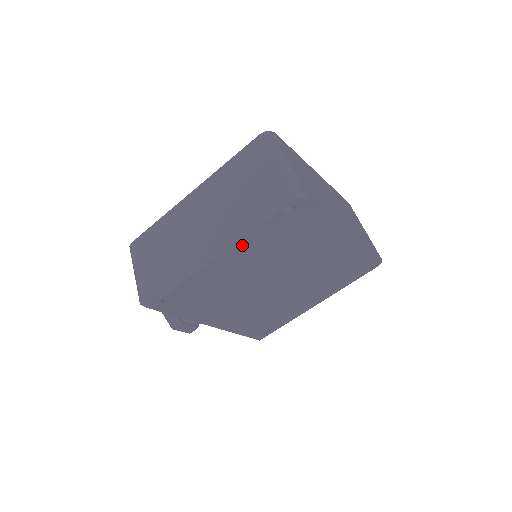
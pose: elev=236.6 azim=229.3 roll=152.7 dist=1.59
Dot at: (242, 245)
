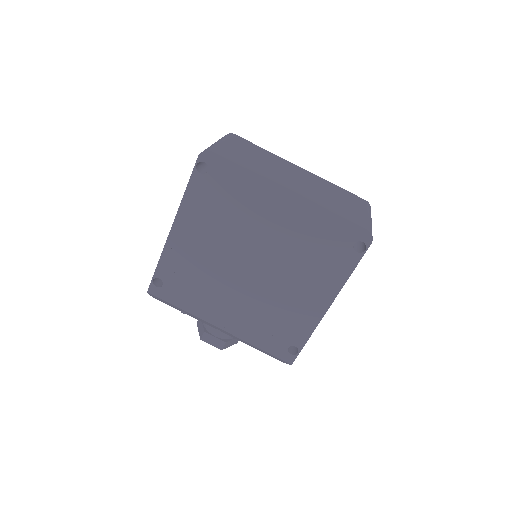
Dot at: (185, 213)
